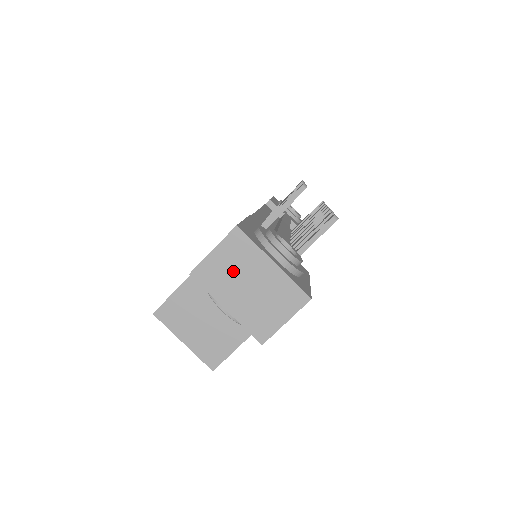
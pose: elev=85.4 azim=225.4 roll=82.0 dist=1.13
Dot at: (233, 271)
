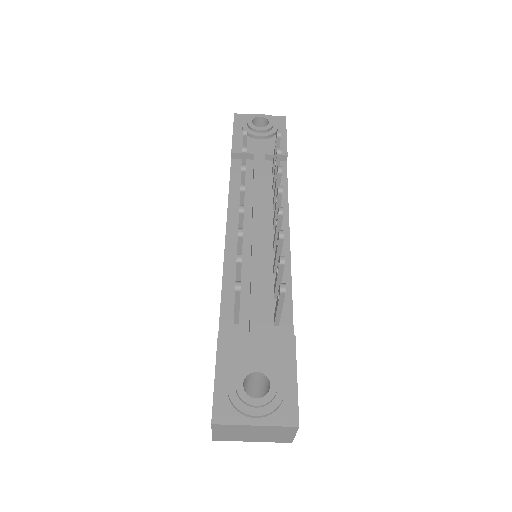
Dot at: (235, 434)
